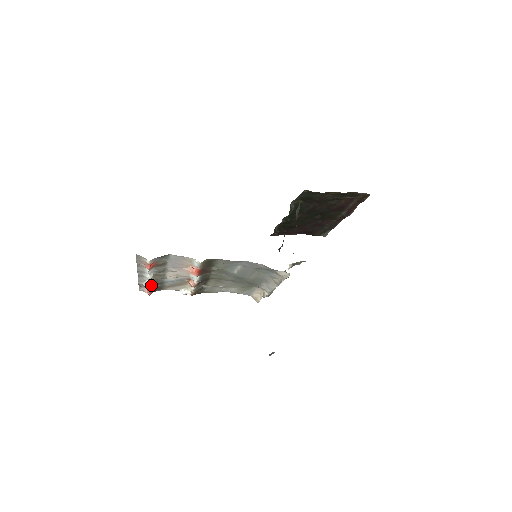
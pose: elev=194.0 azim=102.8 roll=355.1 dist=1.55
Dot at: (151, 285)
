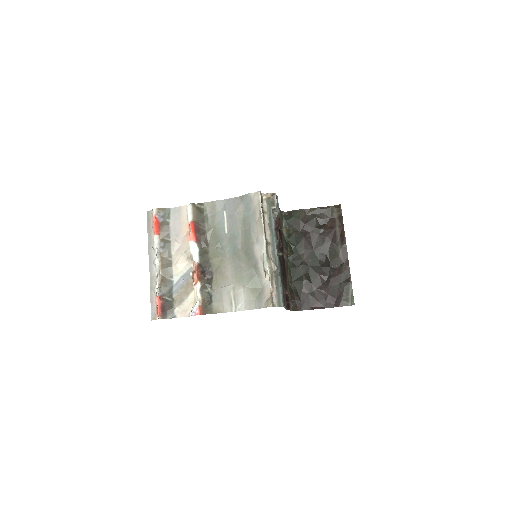
Dot at: (159, 282)
